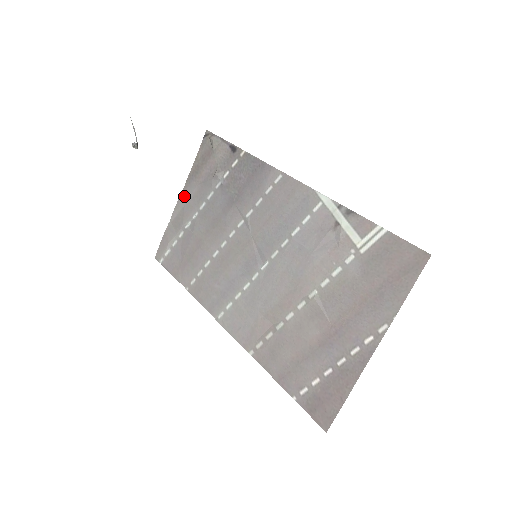
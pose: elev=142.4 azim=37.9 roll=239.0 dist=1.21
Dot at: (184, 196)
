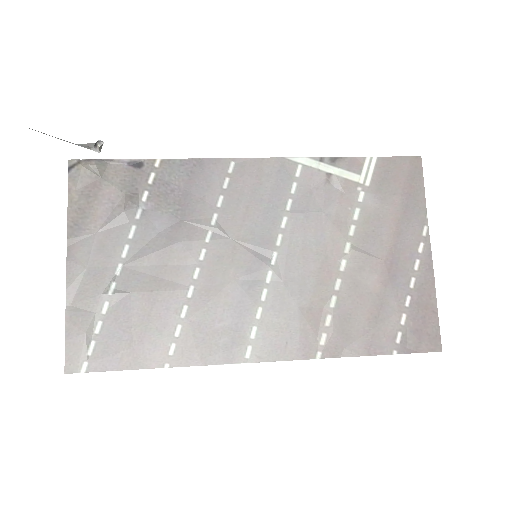
Dot at: (77, 258)
